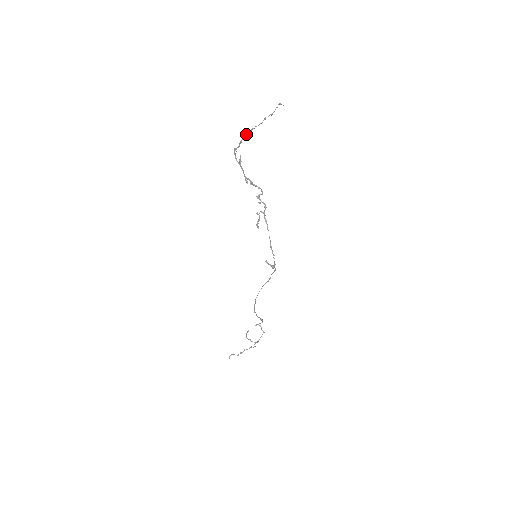
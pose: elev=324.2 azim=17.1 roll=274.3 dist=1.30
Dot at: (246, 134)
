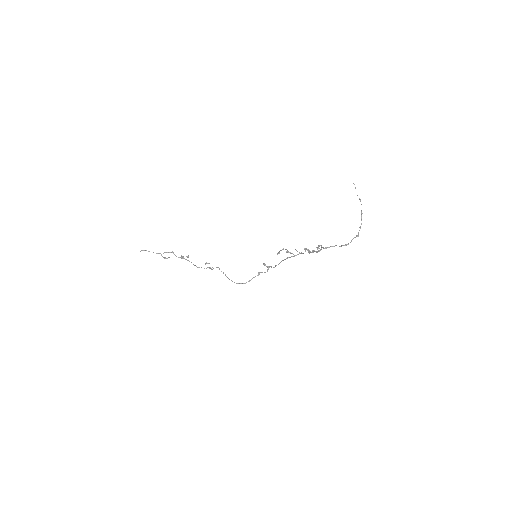
Dot at: occluded
